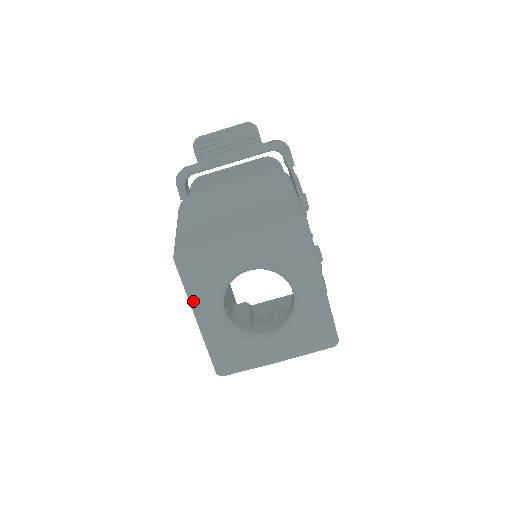
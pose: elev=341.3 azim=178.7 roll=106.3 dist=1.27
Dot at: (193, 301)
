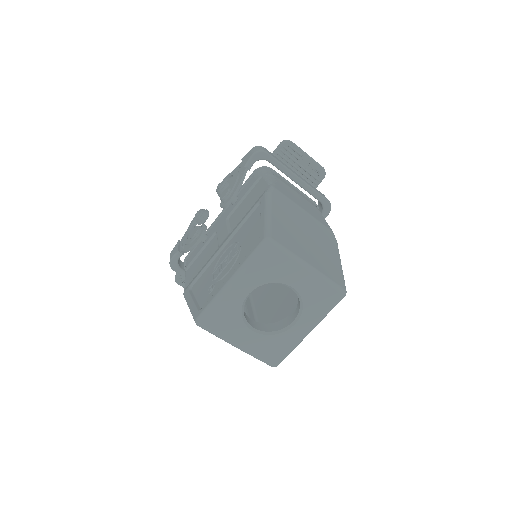
Dot at: (244, 272)
